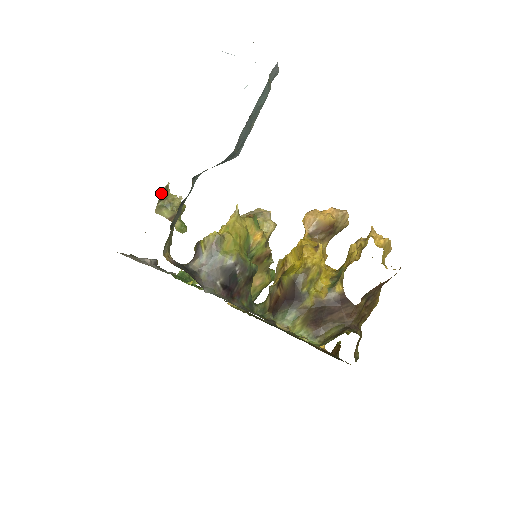
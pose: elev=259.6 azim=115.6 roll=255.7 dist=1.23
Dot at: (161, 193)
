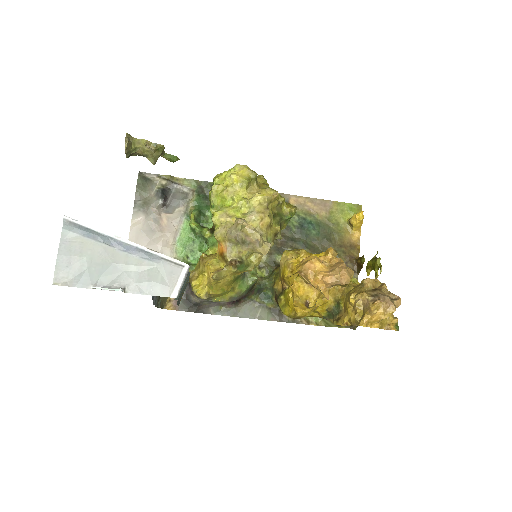
Dot at: occluded
